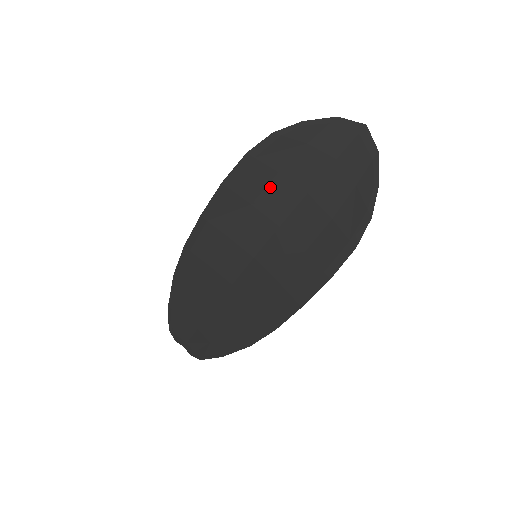
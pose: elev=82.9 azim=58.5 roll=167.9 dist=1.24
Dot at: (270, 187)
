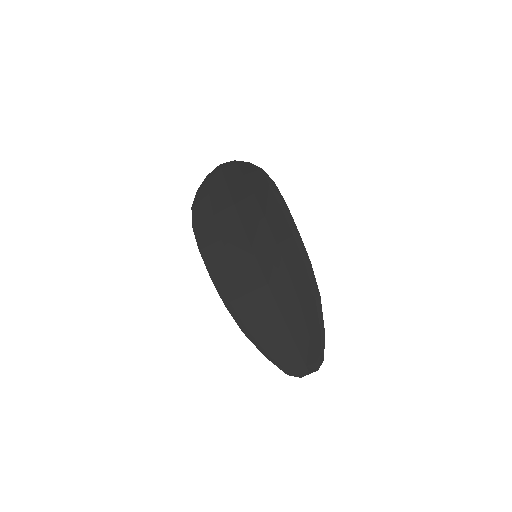
Dot at: (218, 224)
